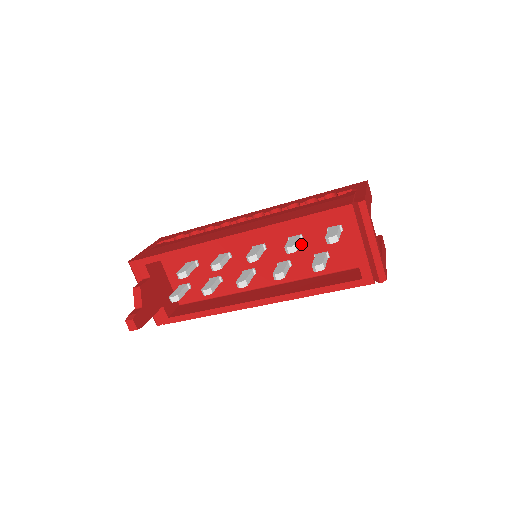
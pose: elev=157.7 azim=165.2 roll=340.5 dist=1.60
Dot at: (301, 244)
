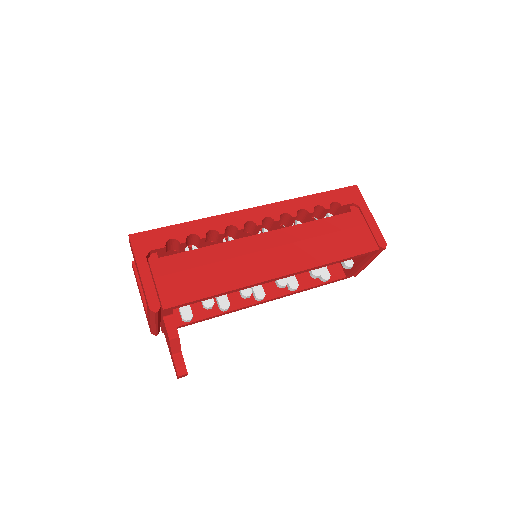
Dot at: occluded
